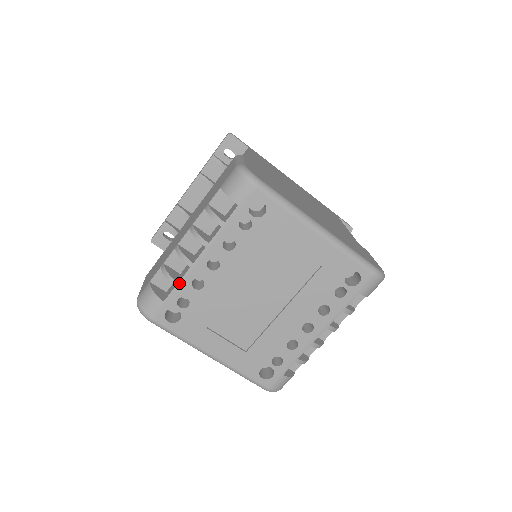
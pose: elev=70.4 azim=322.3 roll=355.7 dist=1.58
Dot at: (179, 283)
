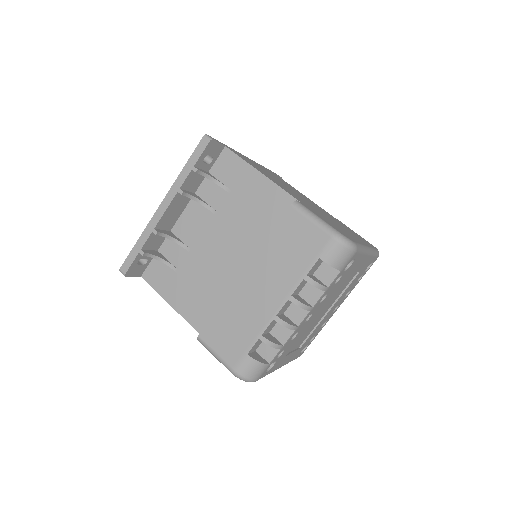
Dot at: (284, 345)
